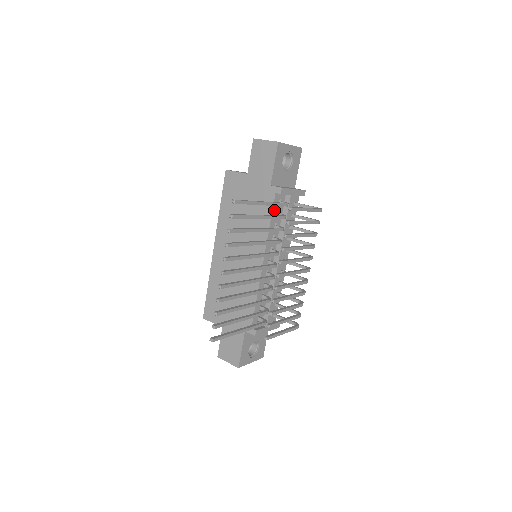
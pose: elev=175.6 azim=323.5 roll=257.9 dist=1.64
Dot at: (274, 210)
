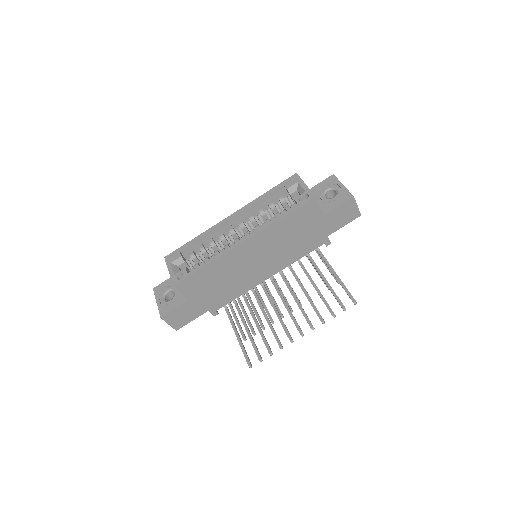
Dot at: (310, 250)
